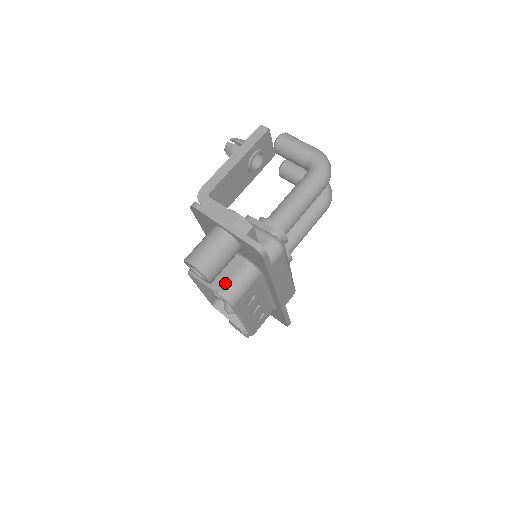
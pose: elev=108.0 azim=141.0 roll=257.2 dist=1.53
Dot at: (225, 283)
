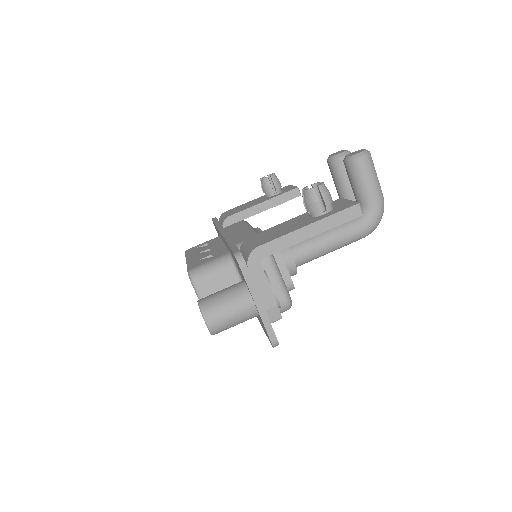
Dot at: occluded
